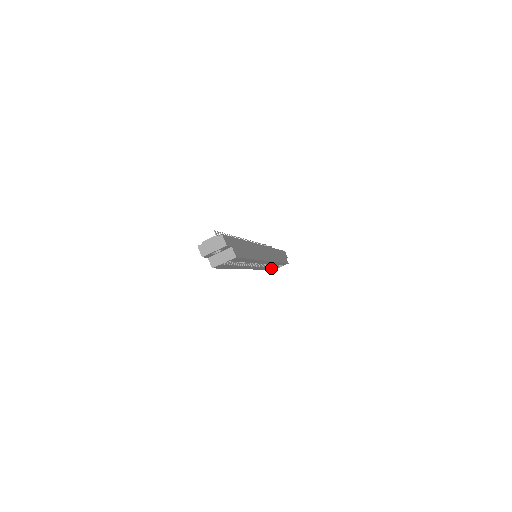
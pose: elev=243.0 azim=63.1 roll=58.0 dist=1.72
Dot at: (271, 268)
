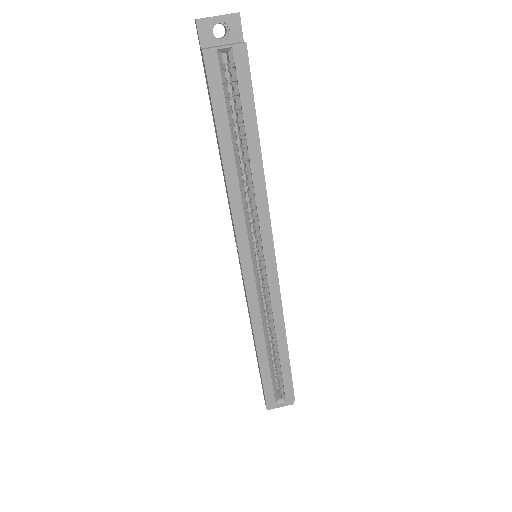
Dot at: (266, 371)
